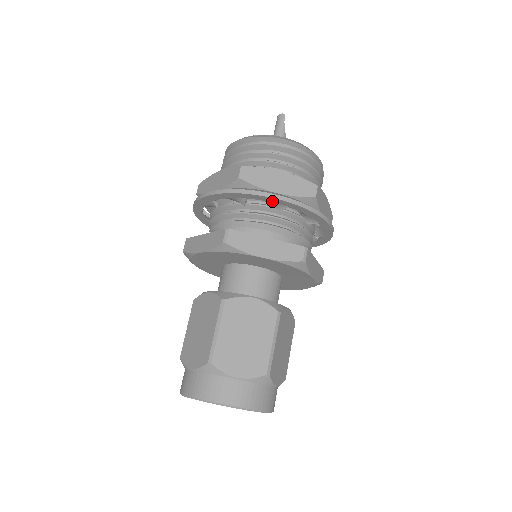
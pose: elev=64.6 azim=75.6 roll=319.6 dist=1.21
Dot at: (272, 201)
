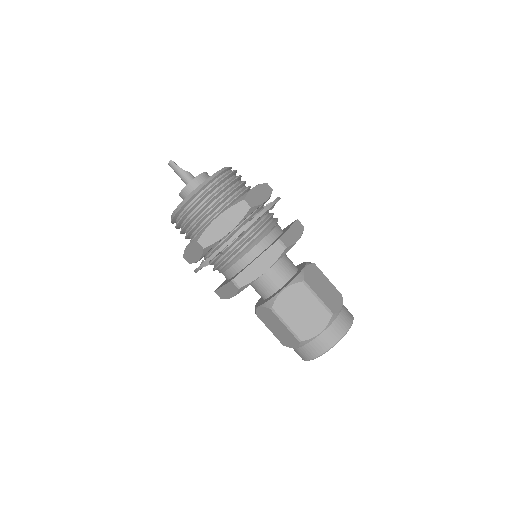
Dot at: occluded
